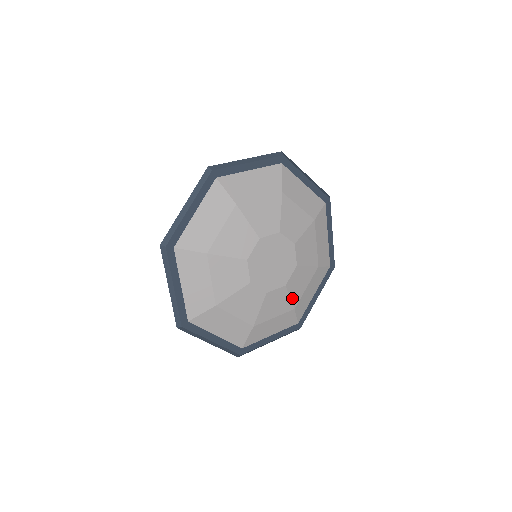
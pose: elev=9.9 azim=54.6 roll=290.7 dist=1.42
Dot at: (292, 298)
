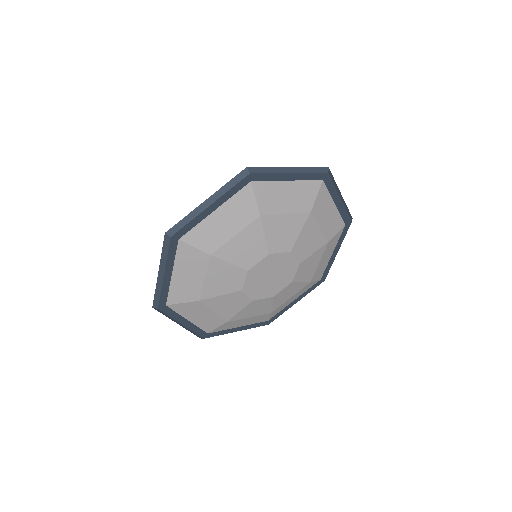
Dot at: (274, 305)
